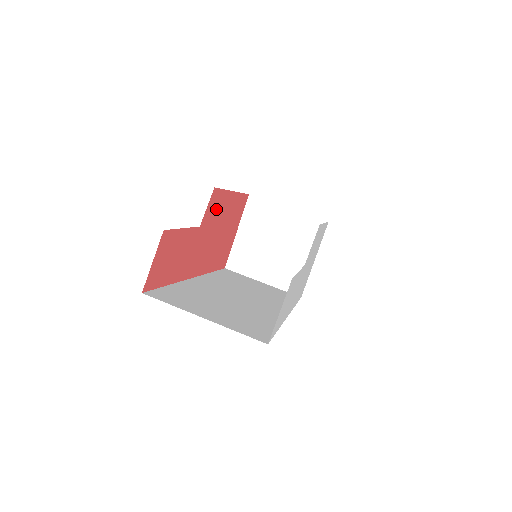
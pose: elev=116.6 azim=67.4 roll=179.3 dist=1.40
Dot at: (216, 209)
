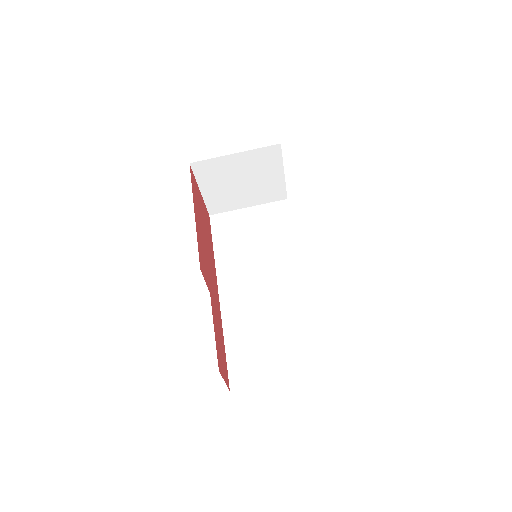
Dot at: (202, 257)
